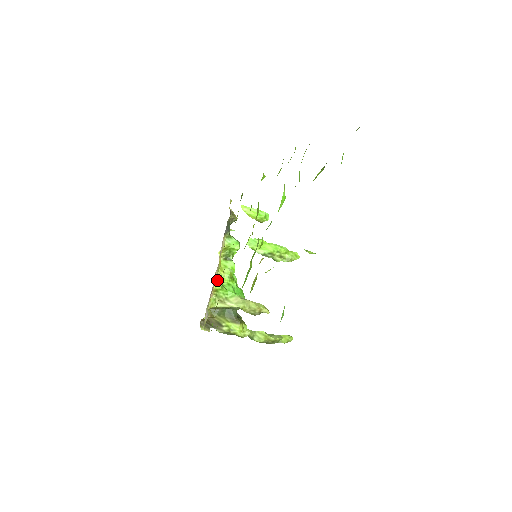
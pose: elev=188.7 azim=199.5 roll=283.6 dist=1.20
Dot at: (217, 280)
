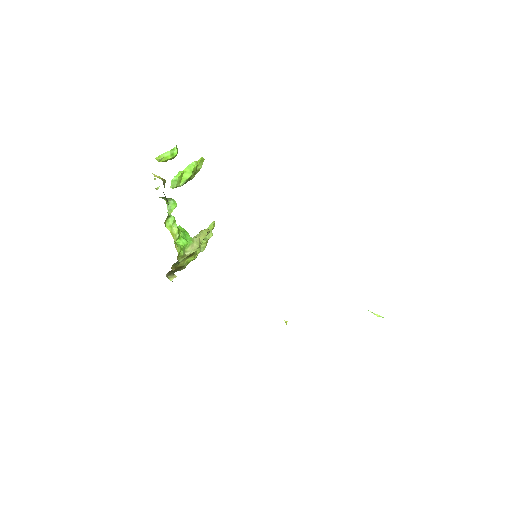
Dot at: (176, 247)
